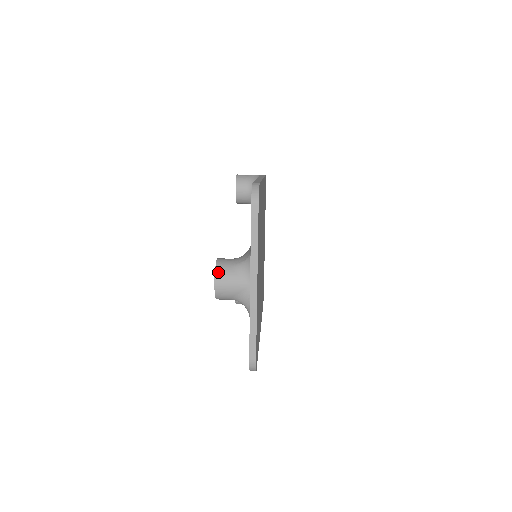
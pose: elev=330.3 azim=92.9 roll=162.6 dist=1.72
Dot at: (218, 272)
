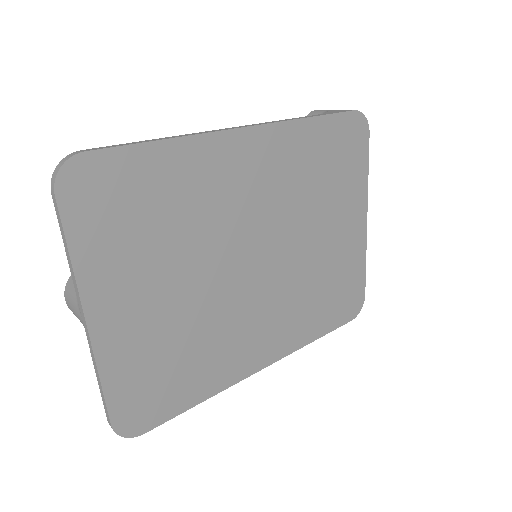
Dot at: (68, 284)
